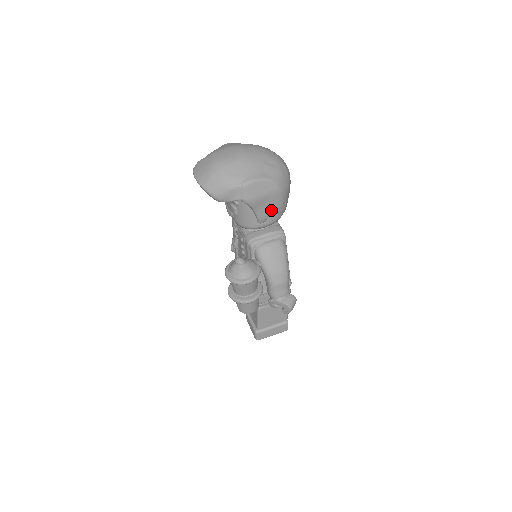
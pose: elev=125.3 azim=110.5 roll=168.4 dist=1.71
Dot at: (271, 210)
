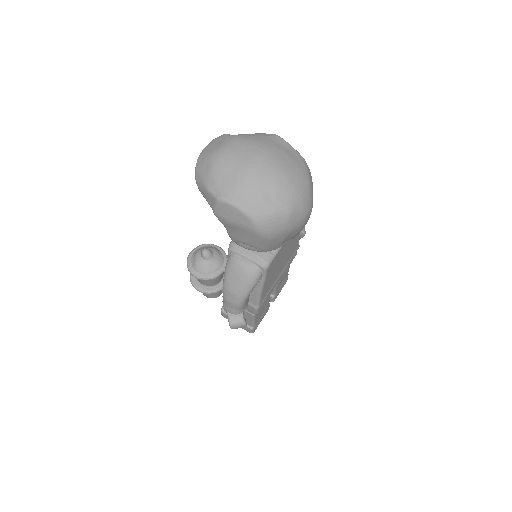
Dot at: (244, 240)
